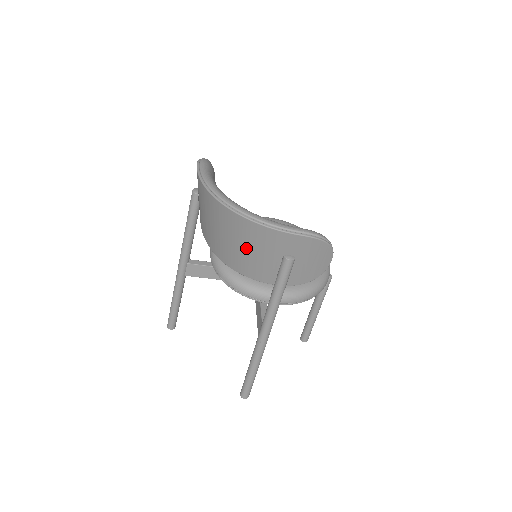
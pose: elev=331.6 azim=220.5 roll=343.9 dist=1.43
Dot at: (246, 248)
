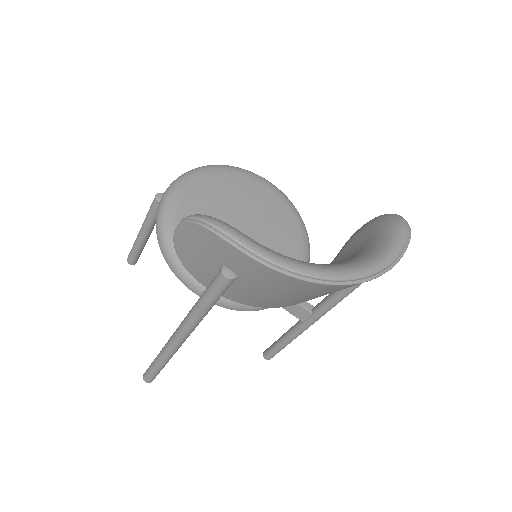
Dot at: occluded
